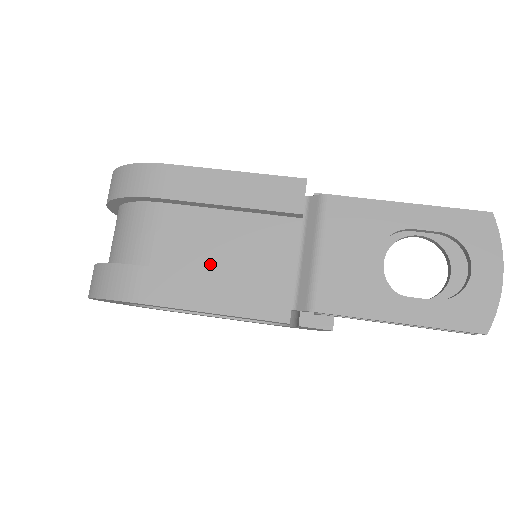
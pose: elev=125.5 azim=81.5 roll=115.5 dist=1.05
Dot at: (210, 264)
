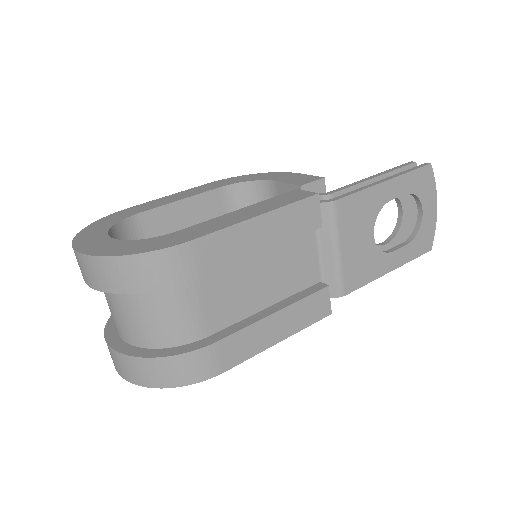
Dot at: (257, 303)
